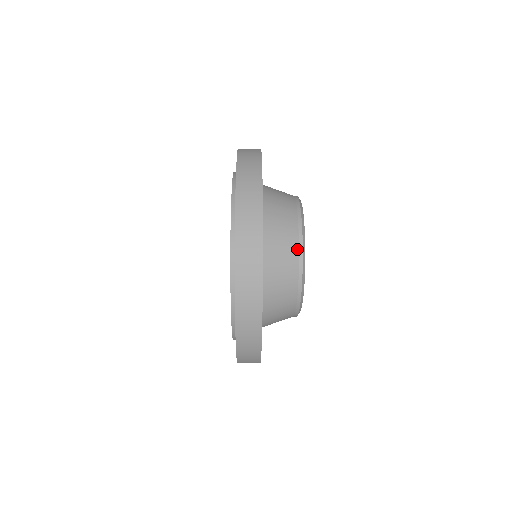
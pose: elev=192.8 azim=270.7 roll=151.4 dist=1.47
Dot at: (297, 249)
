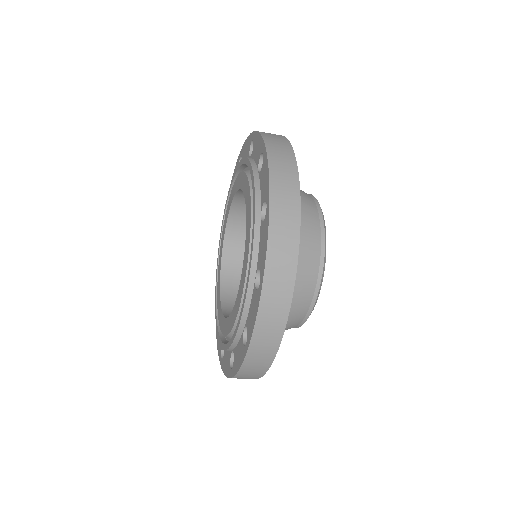
Dot at: (319, 247)
